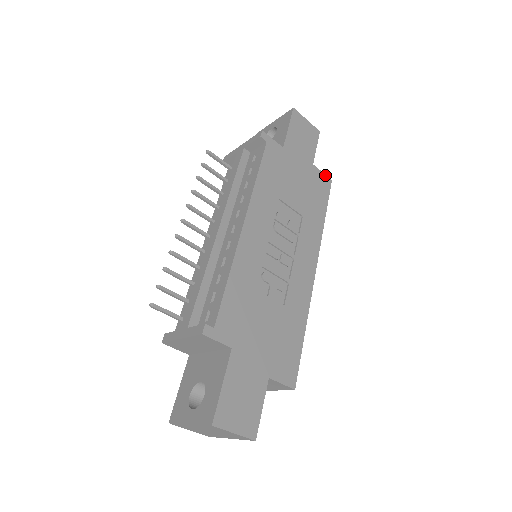
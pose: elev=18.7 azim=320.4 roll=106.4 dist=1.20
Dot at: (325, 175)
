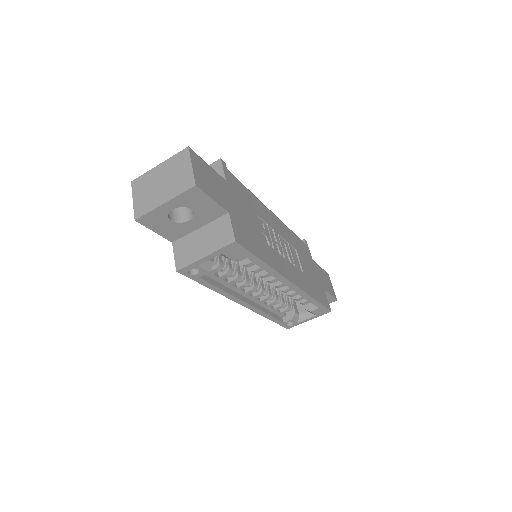
Dot at: occluded
